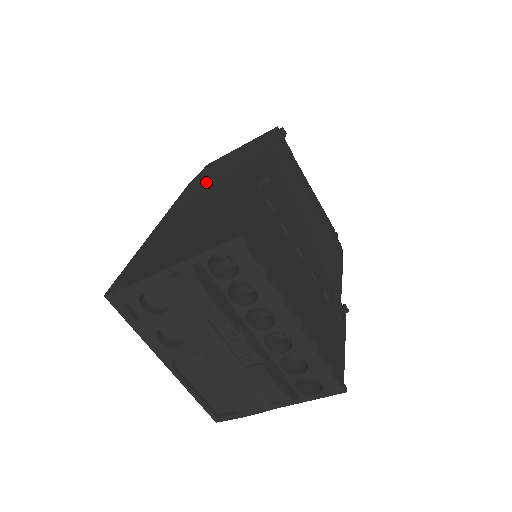
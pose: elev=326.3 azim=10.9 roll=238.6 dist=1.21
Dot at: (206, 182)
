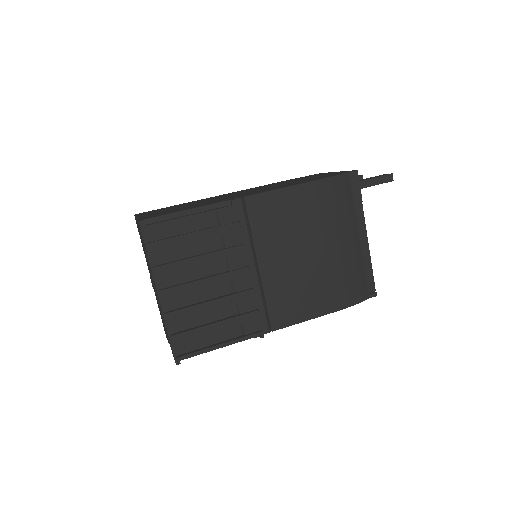
Dot at: occluded
